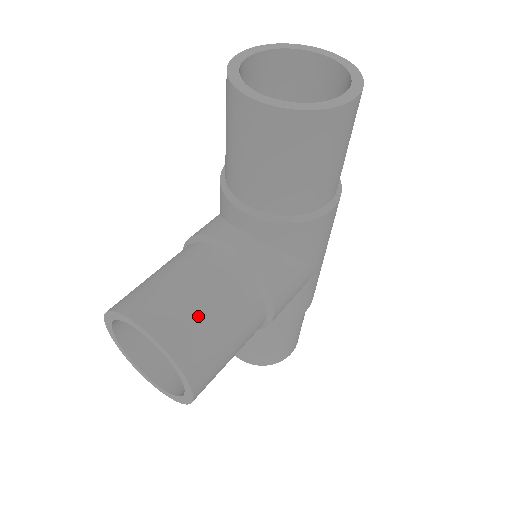
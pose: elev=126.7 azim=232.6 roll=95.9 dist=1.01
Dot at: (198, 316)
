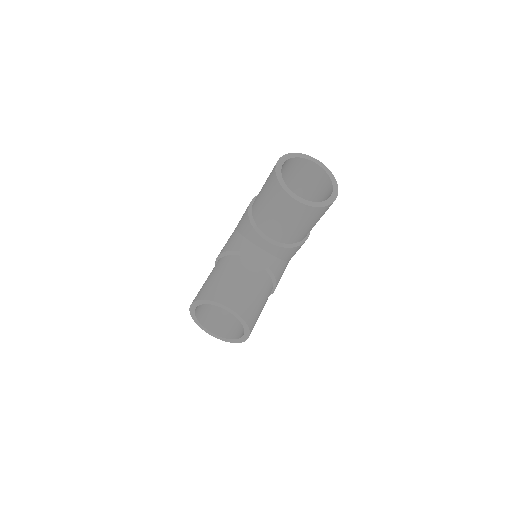
Dot at: (252, 300)
